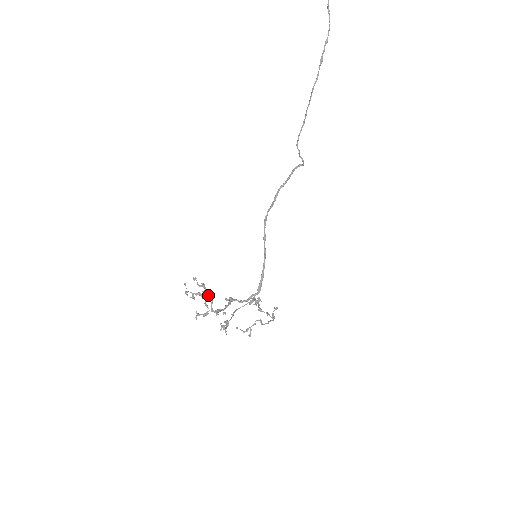
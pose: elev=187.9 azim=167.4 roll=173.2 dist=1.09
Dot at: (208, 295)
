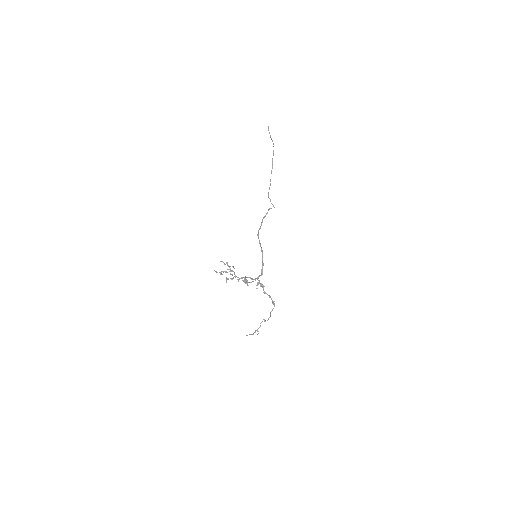
Dot at: (231, 270)
